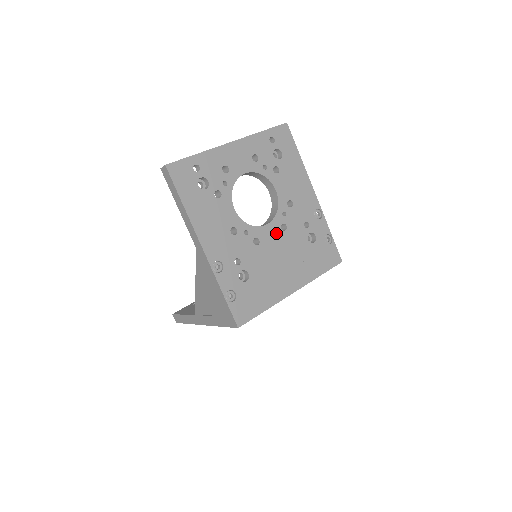
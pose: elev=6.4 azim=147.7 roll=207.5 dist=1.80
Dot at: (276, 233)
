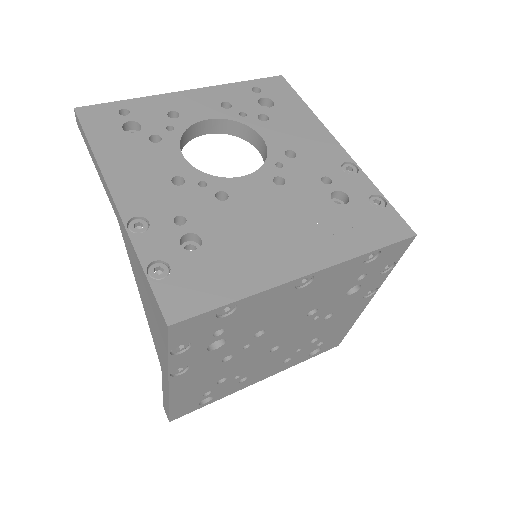
Dot at: (263, 188)
